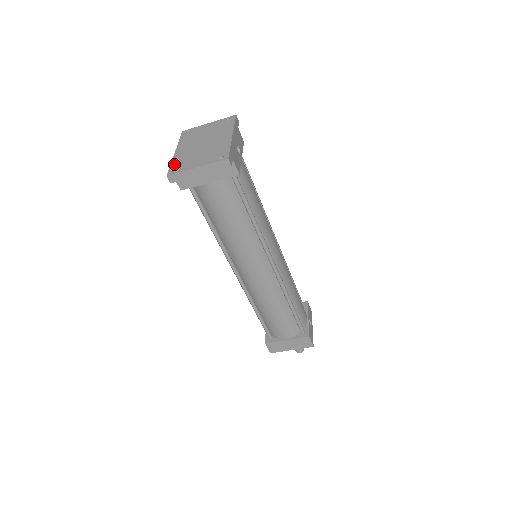
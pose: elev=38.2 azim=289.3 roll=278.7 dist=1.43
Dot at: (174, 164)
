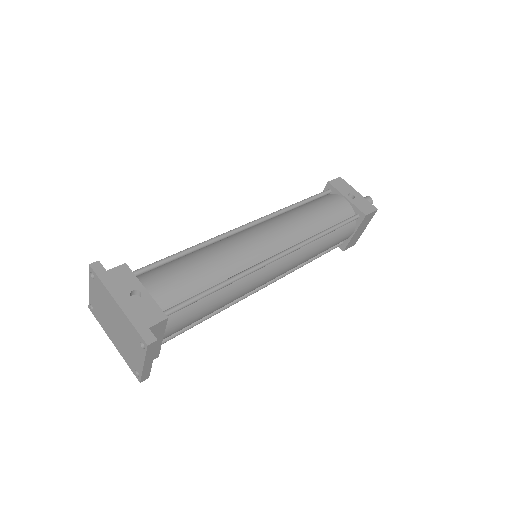
Dot at: (128, 364)
